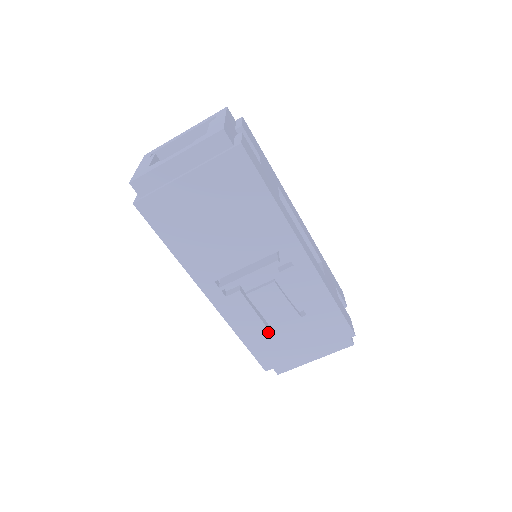
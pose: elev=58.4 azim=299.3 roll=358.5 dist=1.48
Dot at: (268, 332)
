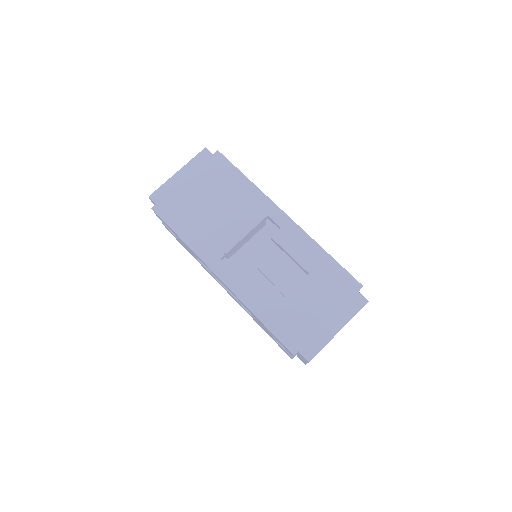
Dot at: (281, 303)
